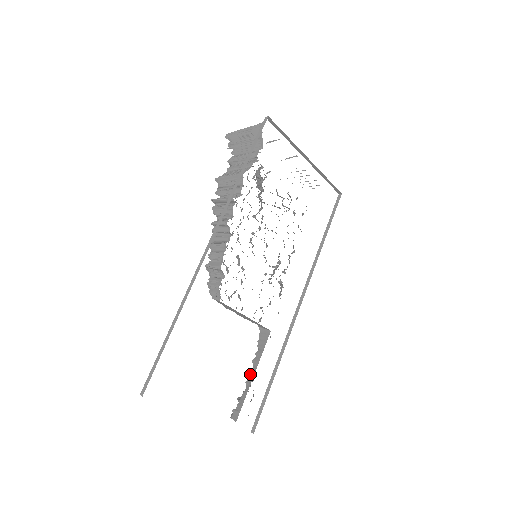
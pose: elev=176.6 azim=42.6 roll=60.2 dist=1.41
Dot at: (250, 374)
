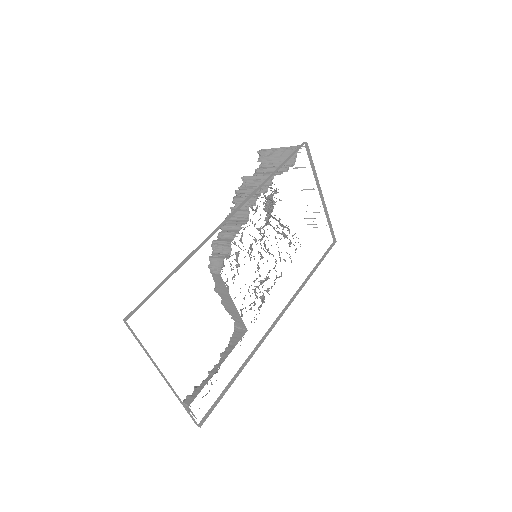
Dot at: (215, 365)
